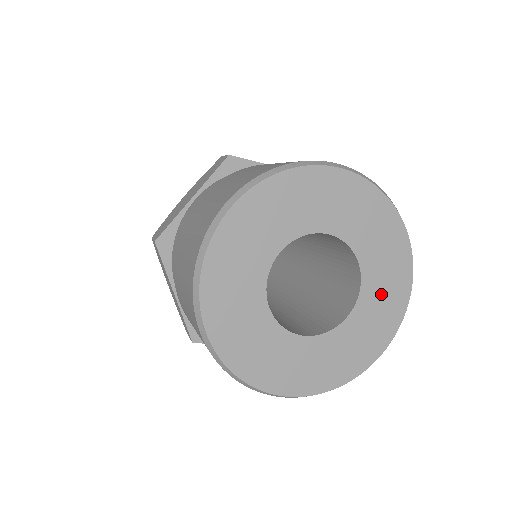
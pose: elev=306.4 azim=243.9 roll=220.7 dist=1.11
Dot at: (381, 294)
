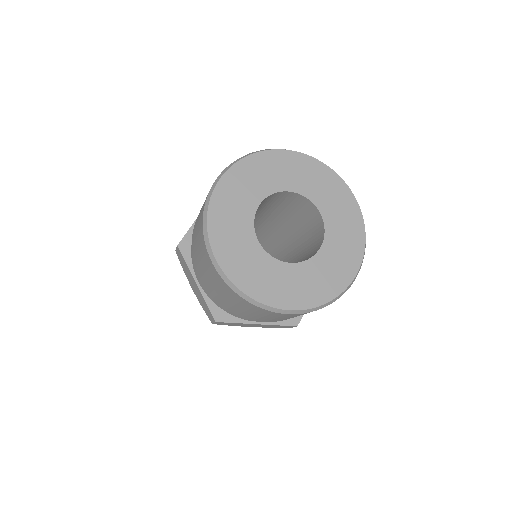
Dot at: (342, 232)
